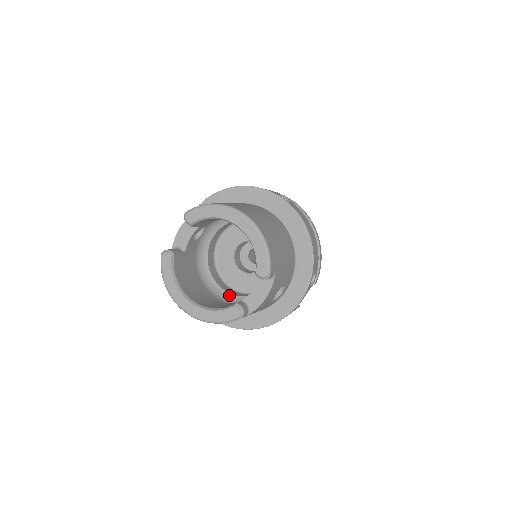
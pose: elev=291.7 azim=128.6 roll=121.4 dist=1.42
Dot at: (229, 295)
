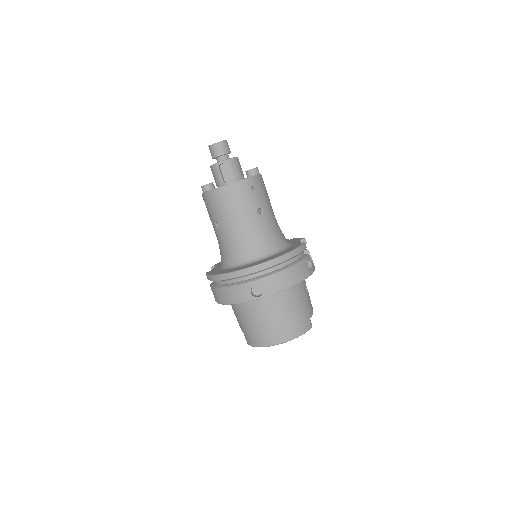
Dot at: occluded
